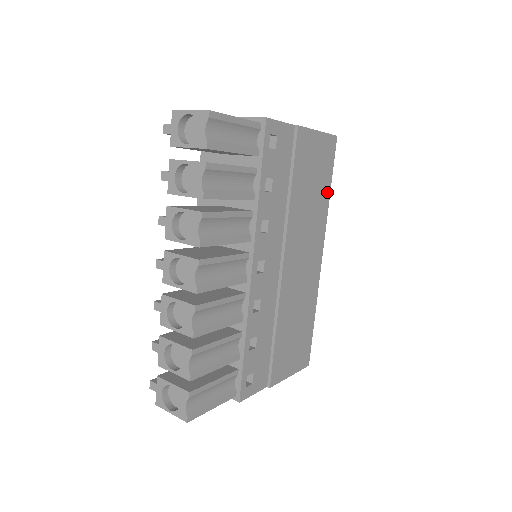
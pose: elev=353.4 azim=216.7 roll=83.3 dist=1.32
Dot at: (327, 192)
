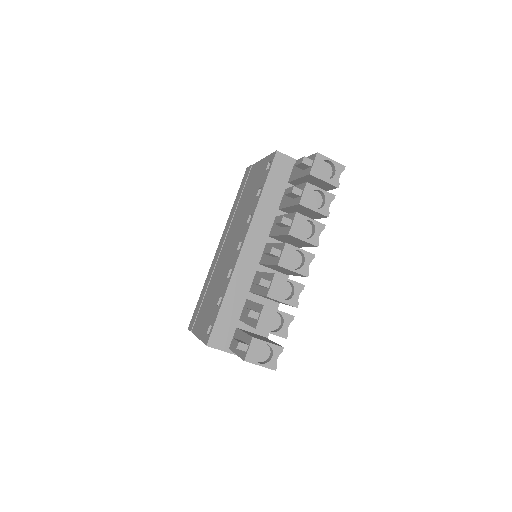
Dot at: occluded
